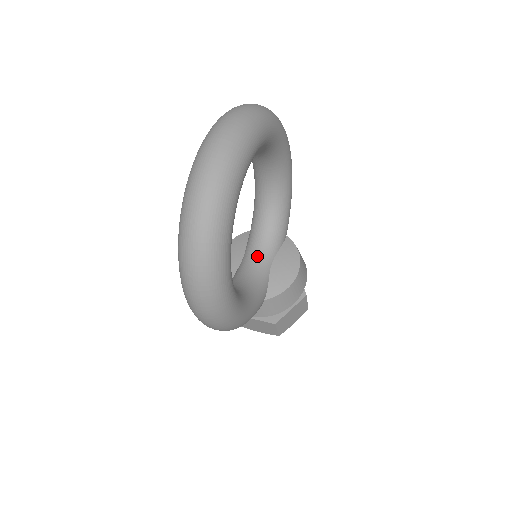
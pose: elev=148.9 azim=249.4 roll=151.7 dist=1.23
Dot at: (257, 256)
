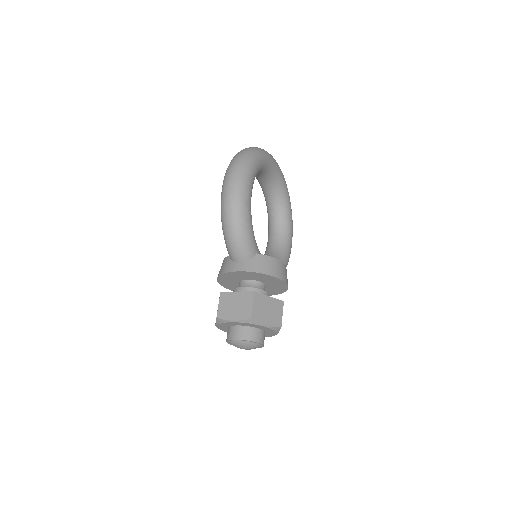
Dot at: occluded
